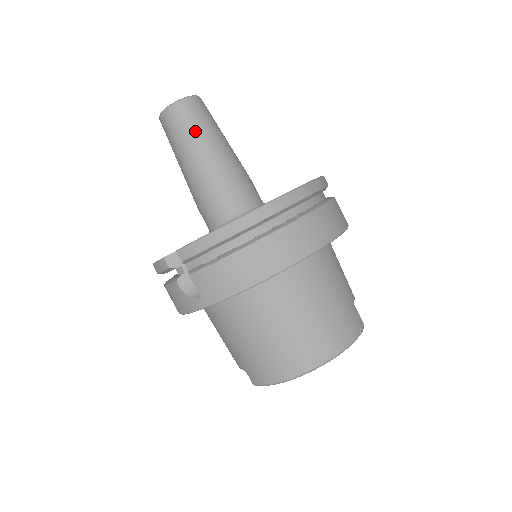
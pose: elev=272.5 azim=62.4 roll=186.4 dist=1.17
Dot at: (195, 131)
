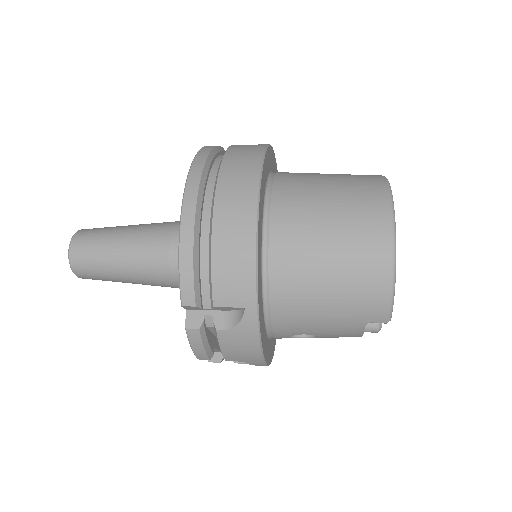
Dot at: (102, 243)
